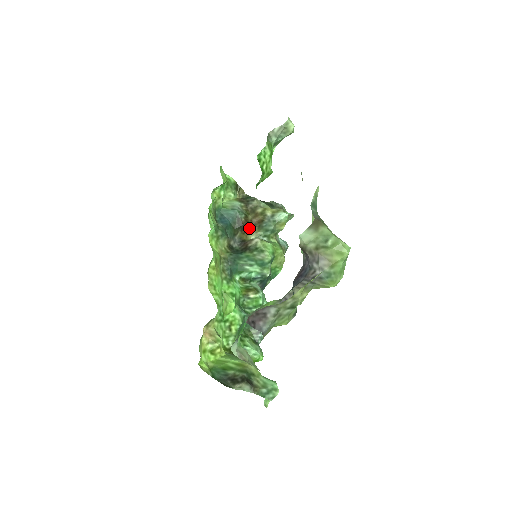
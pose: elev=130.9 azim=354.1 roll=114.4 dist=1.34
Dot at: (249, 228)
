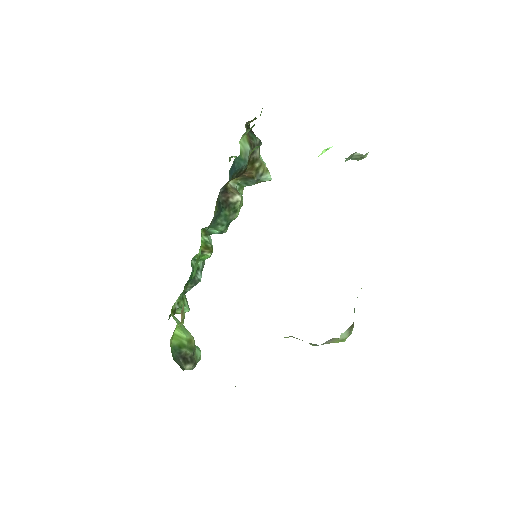
Dot at: occluded
